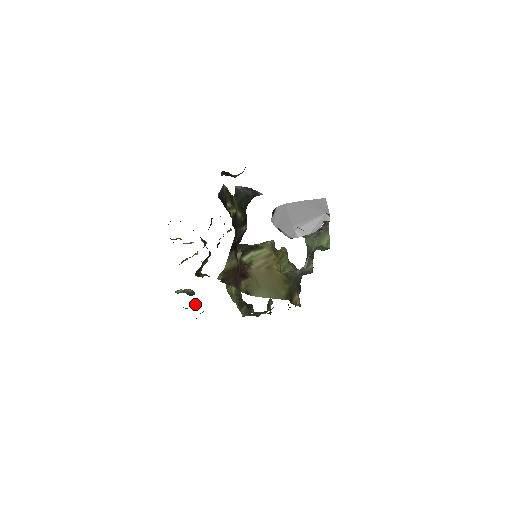
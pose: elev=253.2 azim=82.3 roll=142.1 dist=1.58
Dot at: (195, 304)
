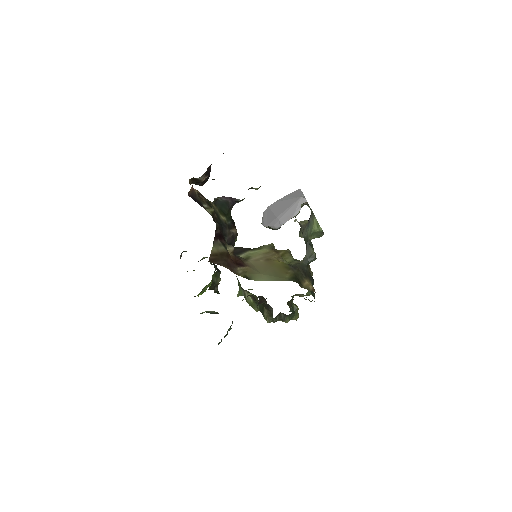
Dot at: occluded
